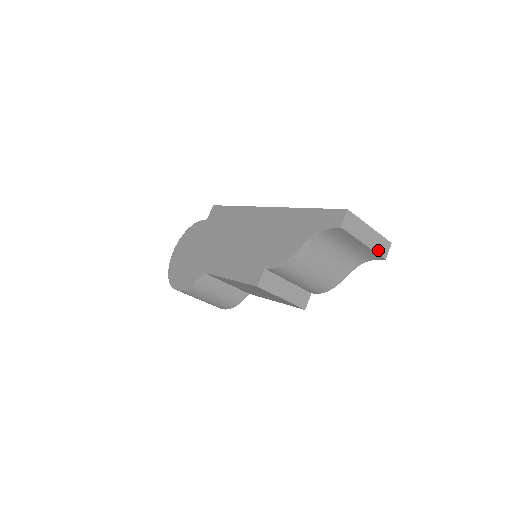
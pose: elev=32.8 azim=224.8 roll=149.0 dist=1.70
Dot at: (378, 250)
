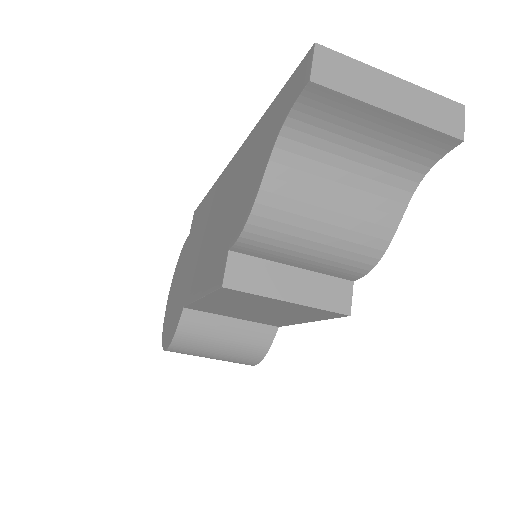
Dot at: (434, 123)
